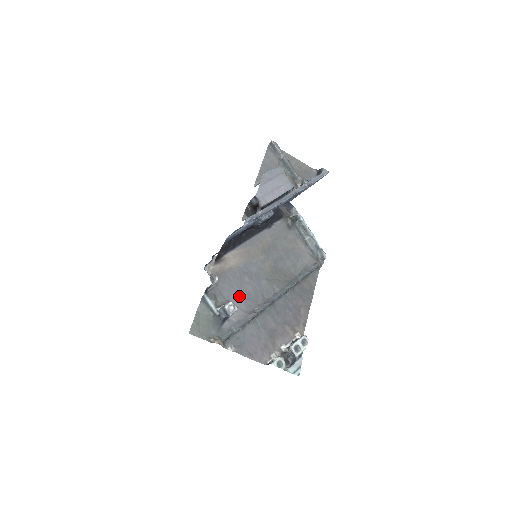
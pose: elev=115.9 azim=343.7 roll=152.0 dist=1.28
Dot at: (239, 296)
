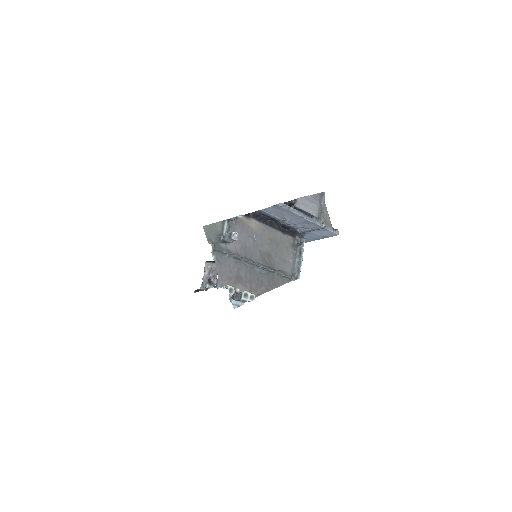
Dot at: (240, 242)
